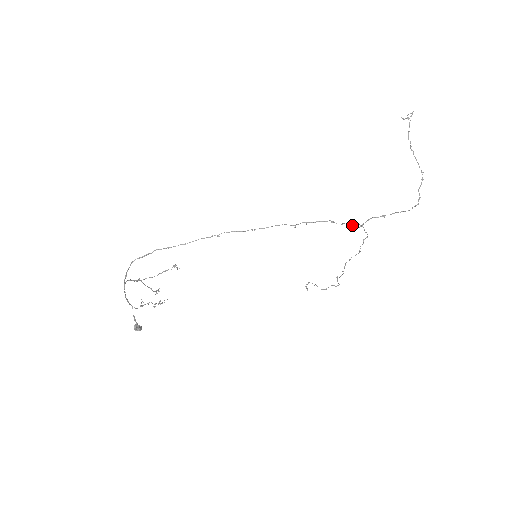
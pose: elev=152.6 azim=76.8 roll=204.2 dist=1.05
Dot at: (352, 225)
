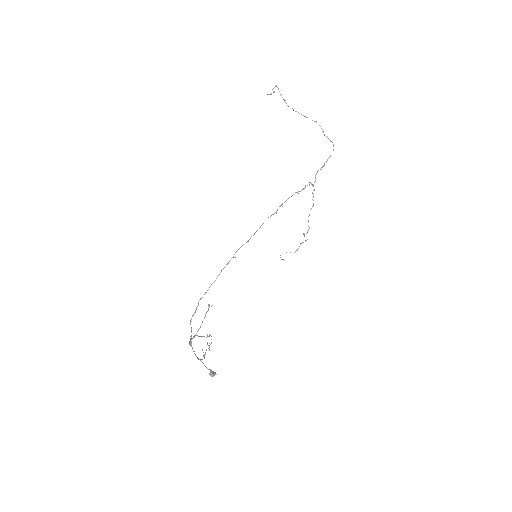
Dot at: occluded
